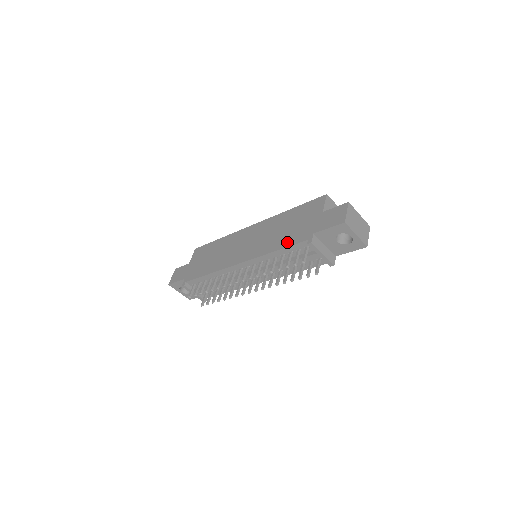
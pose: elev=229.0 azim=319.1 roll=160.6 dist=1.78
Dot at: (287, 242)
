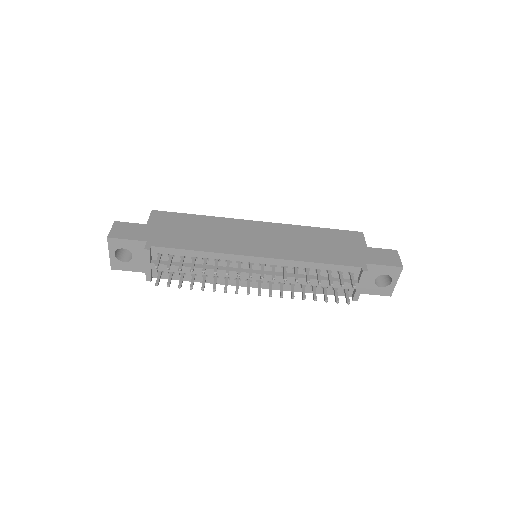
Dot at: (331, 259)
